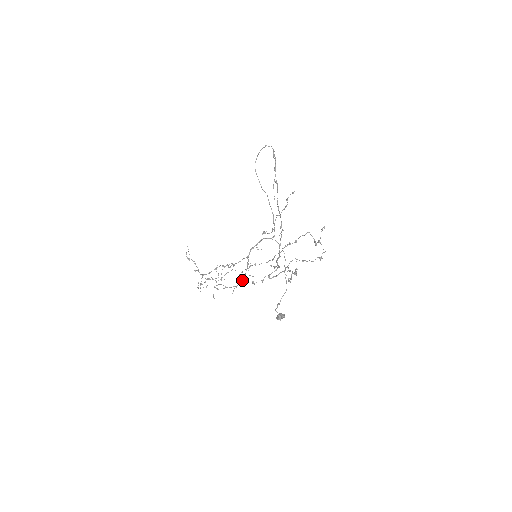
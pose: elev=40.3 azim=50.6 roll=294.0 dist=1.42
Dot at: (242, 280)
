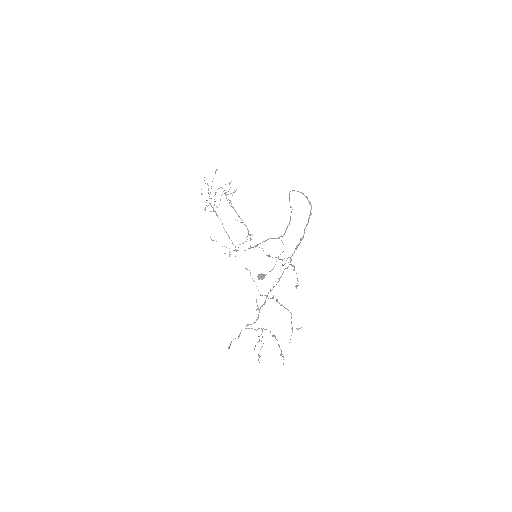
Dot at: (245, 225)
